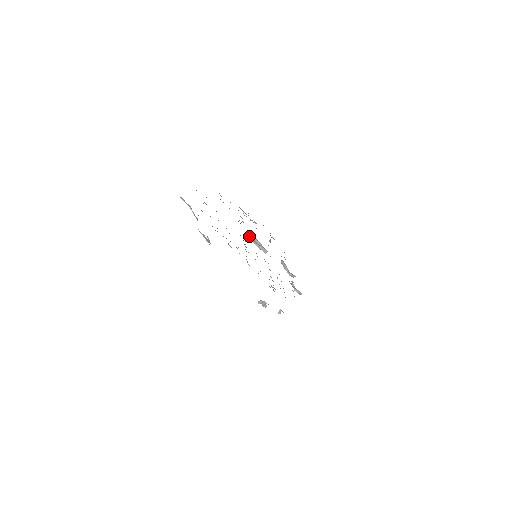
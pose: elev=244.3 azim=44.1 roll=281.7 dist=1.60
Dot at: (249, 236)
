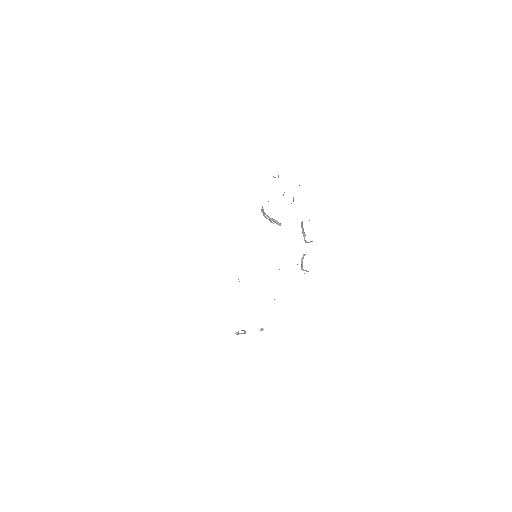
Dot at: (262, 210)
